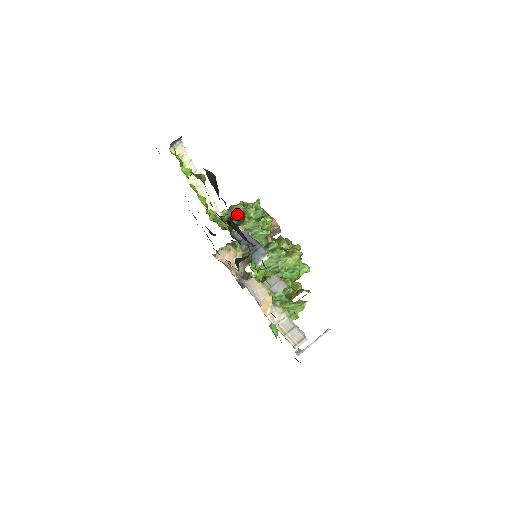
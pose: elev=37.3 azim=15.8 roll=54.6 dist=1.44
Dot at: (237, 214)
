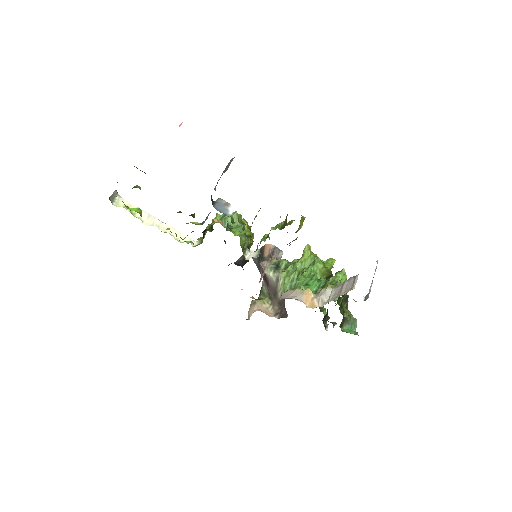
Dot at: (208, 229)
